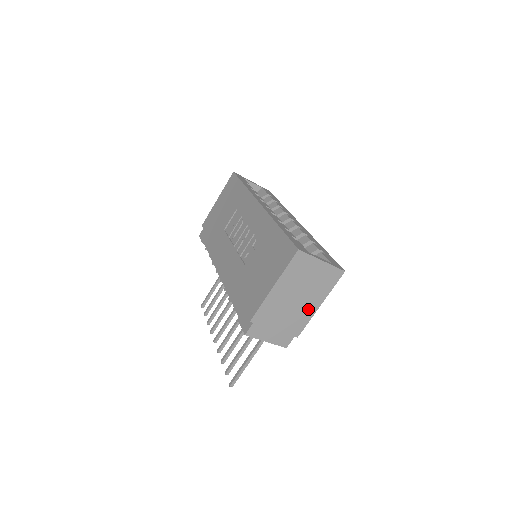
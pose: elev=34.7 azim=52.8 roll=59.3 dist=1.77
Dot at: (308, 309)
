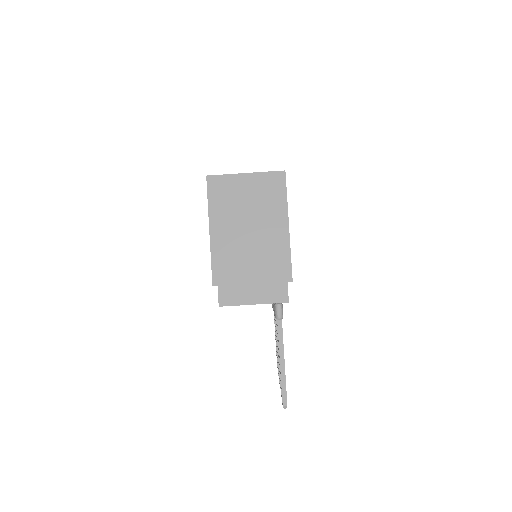
Dot at: (276, 238)
